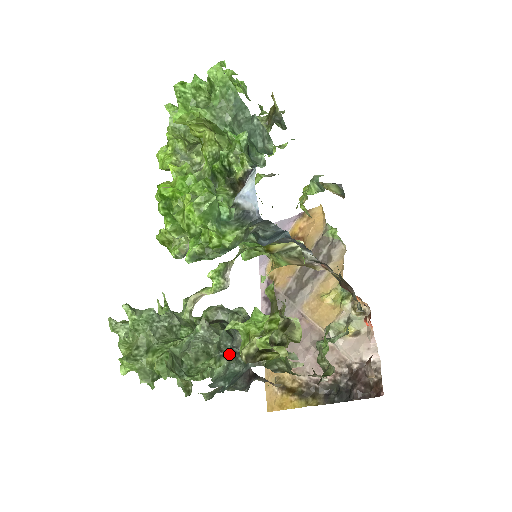
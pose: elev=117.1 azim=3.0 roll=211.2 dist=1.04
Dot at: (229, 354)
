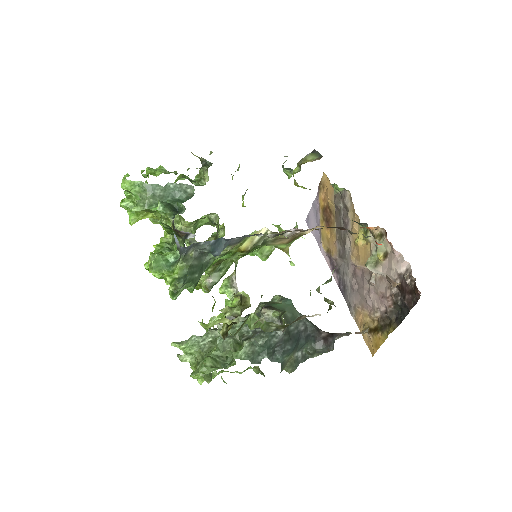
Dot at: (250, 336)
